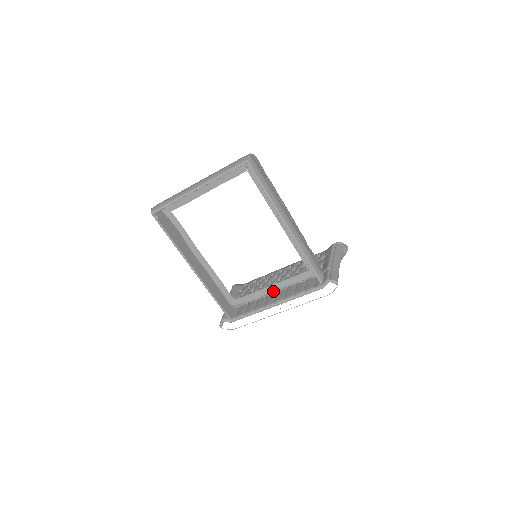
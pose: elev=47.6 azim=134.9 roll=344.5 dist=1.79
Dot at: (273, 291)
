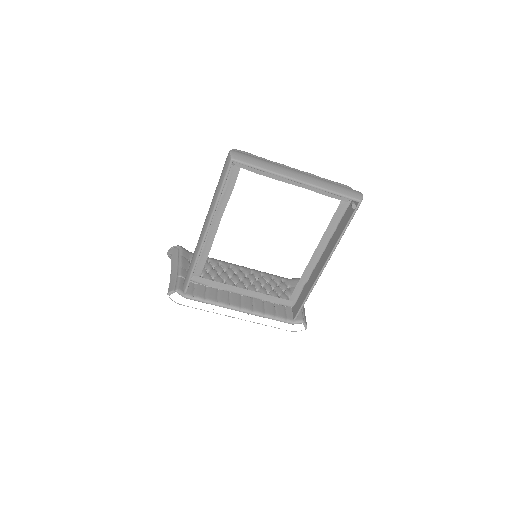
Dot at: (243, 294)
